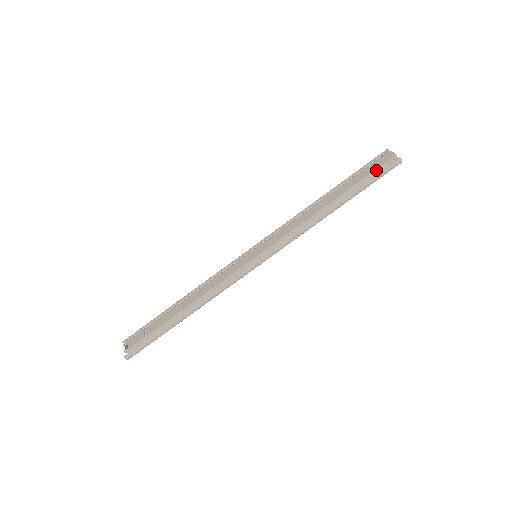
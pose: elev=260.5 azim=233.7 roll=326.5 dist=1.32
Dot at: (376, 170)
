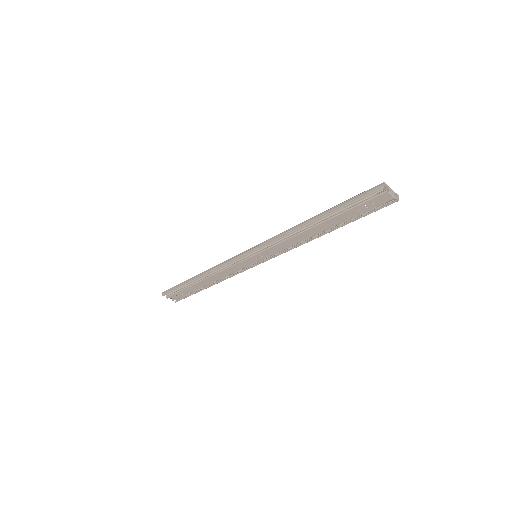
Dot at: (371, 210)
